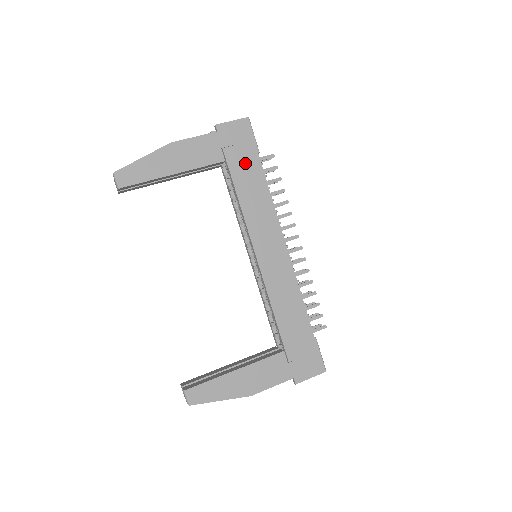
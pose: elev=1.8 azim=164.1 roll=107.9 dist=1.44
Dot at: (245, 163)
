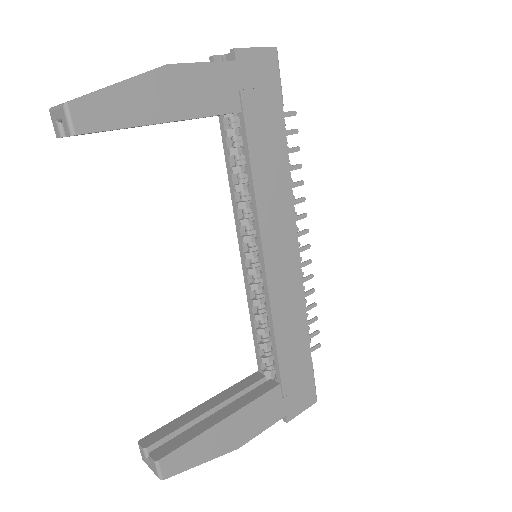
Dot at: (266, 119)
